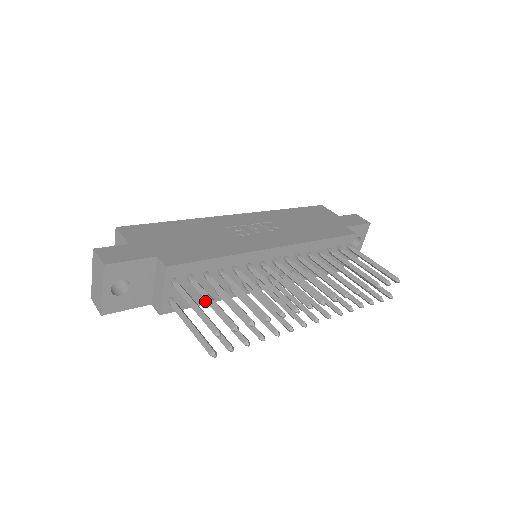
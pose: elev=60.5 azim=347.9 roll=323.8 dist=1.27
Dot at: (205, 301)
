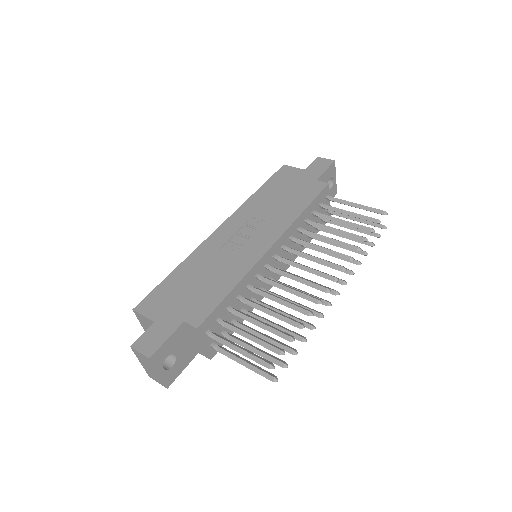
Dot at: occluded
